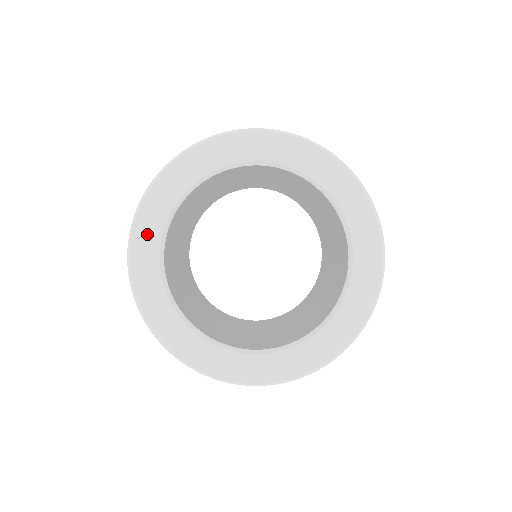
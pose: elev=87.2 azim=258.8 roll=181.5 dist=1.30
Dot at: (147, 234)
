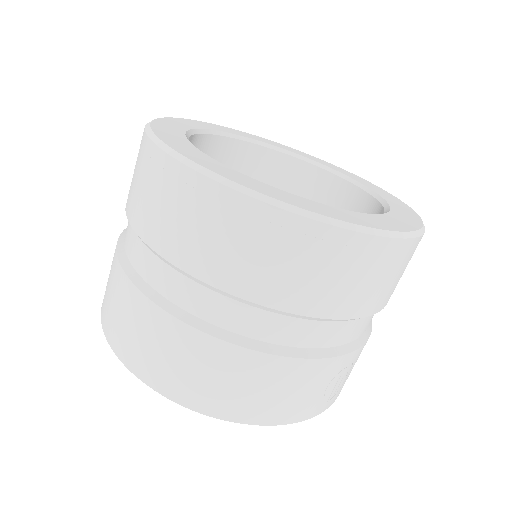
Dot at: (213, 126)
